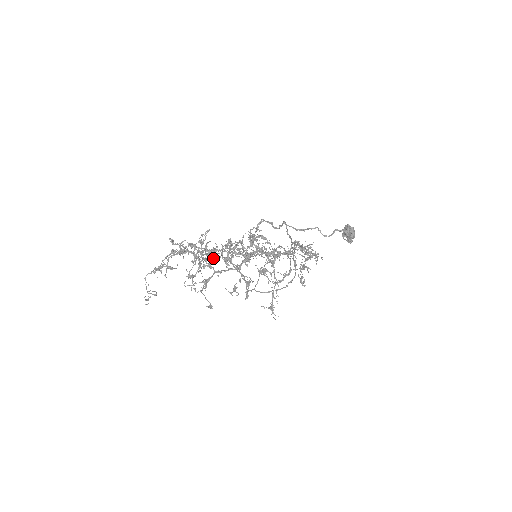
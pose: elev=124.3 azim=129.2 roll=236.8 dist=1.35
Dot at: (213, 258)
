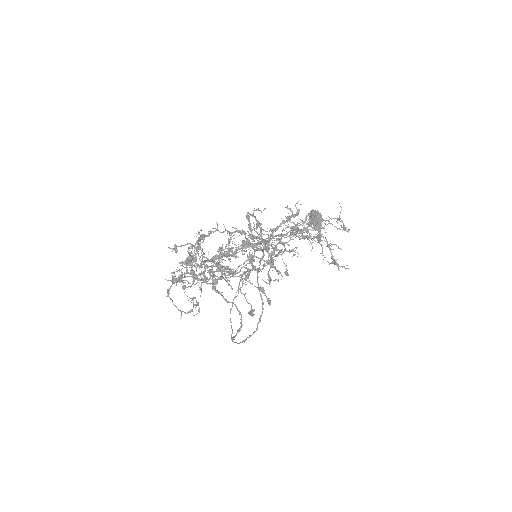
Dot at: (211, 275)
